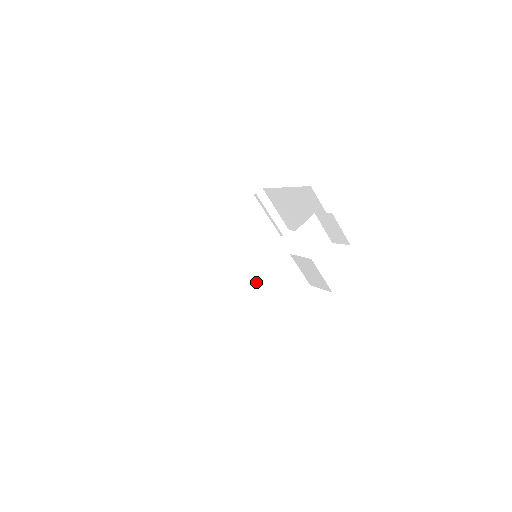
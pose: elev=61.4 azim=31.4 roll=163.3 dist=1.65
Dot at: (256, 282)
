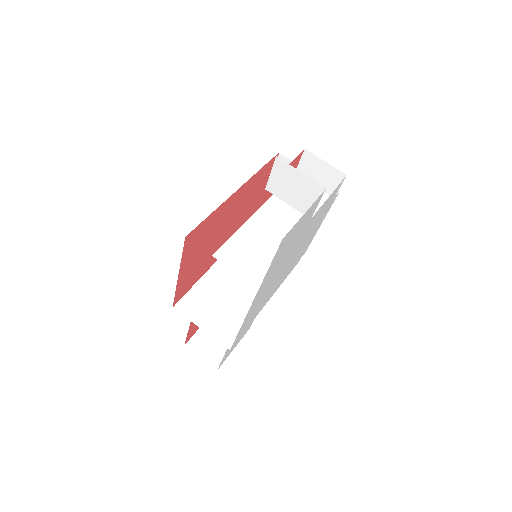
Dot at: (242, 242)
